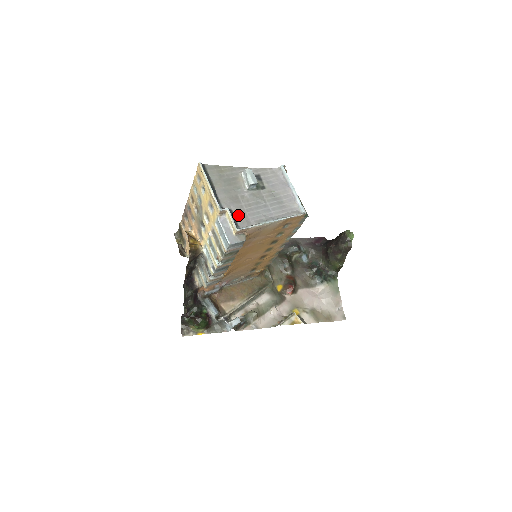
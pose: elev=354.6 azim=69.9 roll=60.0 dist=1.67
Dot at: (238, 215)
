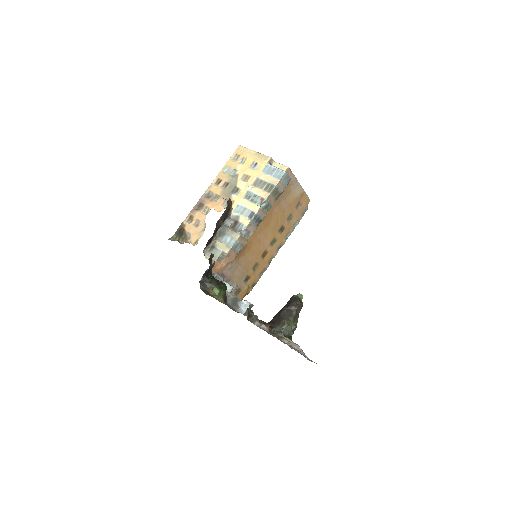
Dot at: occluded
